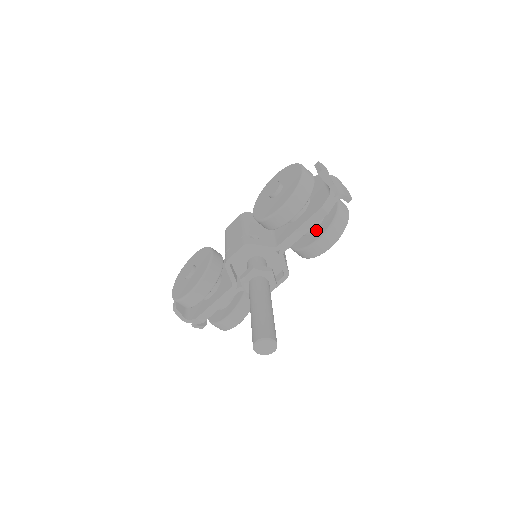
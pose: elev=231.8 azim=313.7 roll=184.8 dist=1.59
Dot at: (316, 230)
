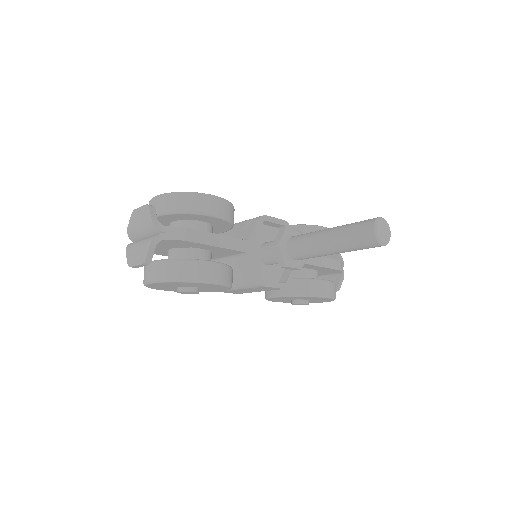
Dot at: occluded
